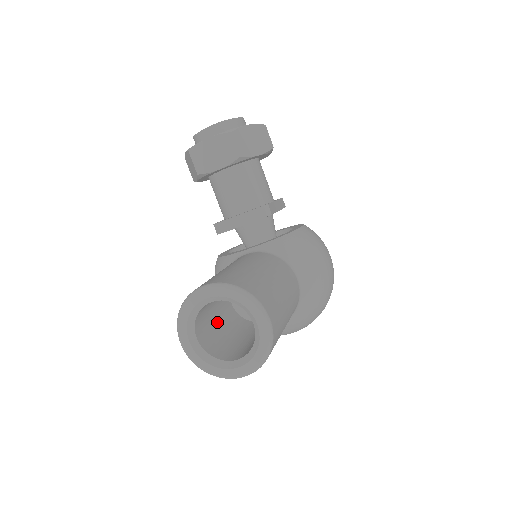
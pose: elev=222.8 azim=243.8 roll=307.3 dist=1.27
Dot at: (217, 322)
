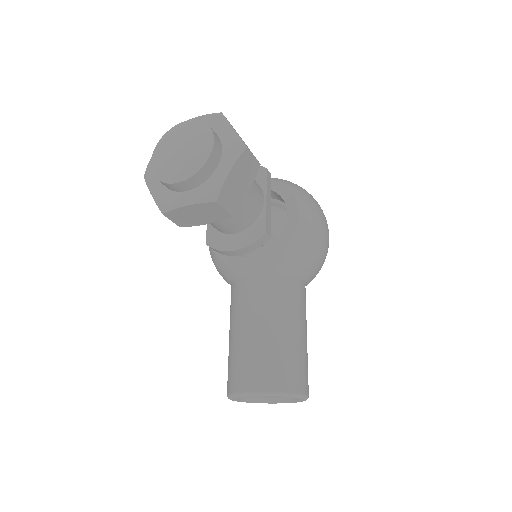
Dot at: occluded
